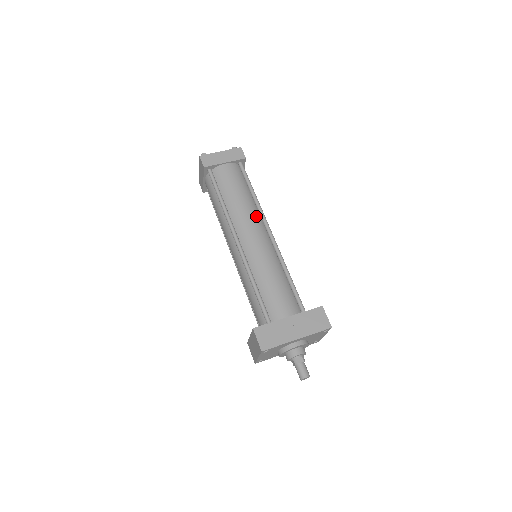
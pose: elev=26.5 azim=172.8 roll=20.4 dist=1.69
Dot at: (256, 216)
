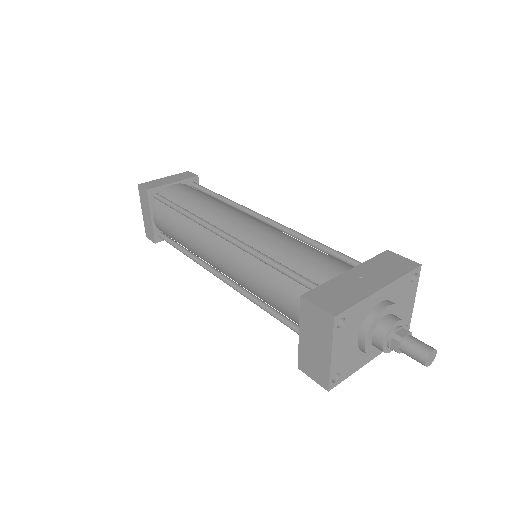
Dot at: (236, 210)
